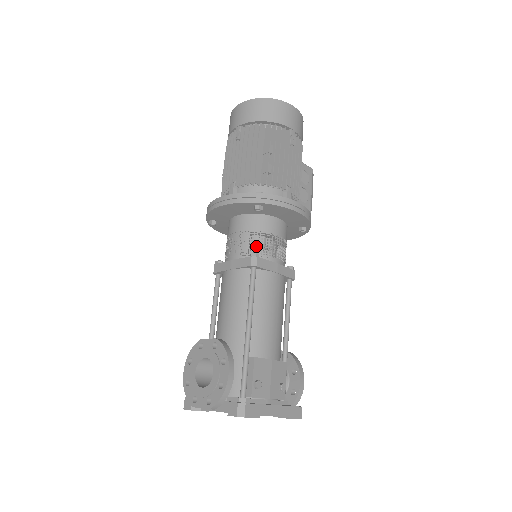
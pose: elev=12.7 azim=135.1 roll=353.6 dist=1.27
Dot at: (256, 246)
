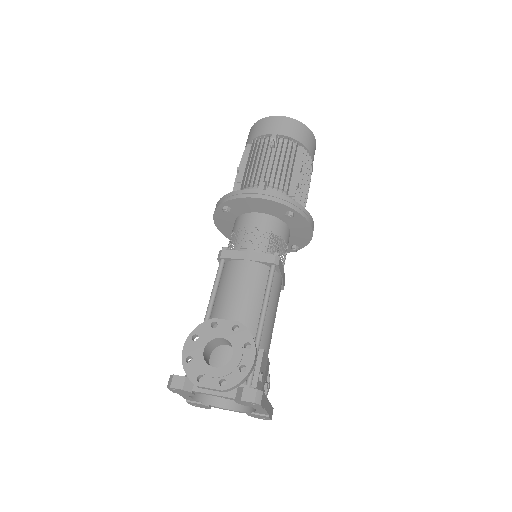
Dot at: occluded
